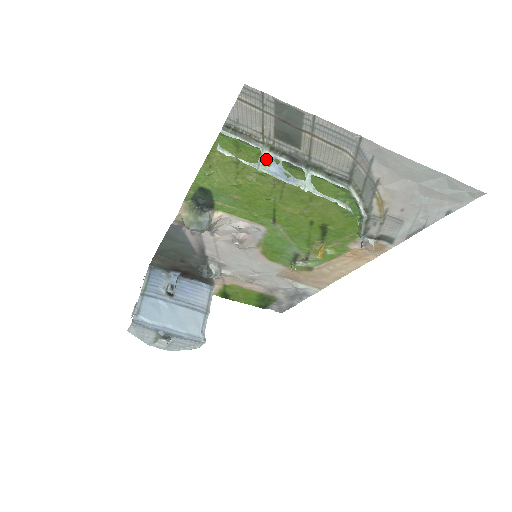
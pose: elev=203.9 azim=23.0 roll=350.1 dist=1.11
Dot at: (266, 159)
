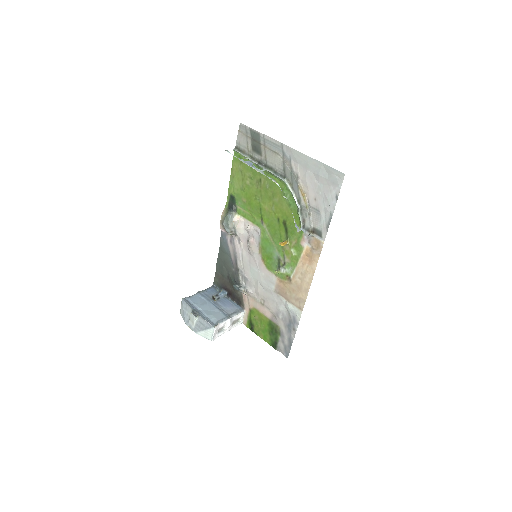
Dot at: occluded
